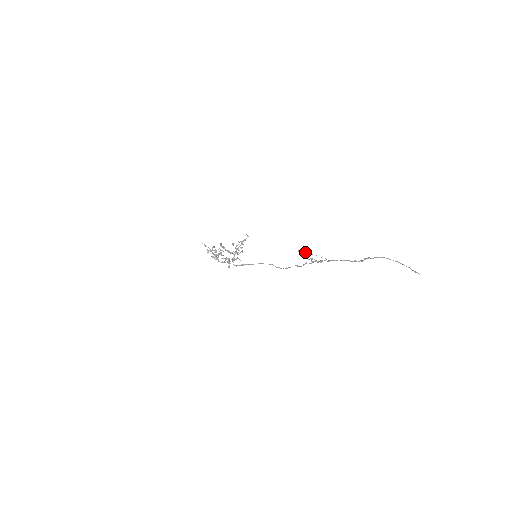
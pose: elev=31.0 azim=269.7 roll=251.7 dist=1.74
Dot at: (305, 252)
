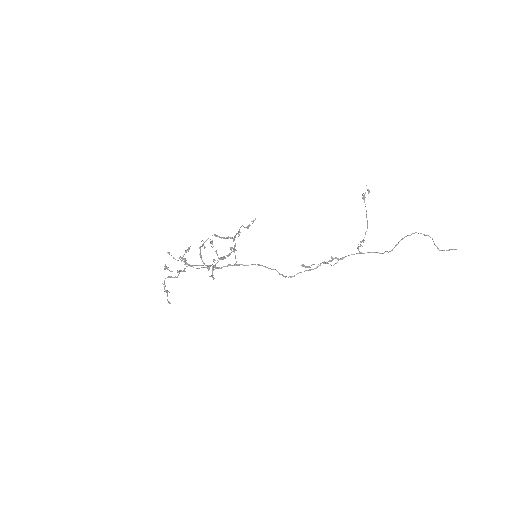
Dot at: (363, 195)
